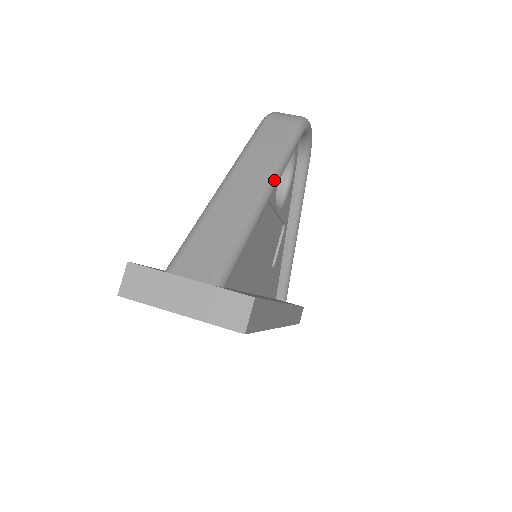
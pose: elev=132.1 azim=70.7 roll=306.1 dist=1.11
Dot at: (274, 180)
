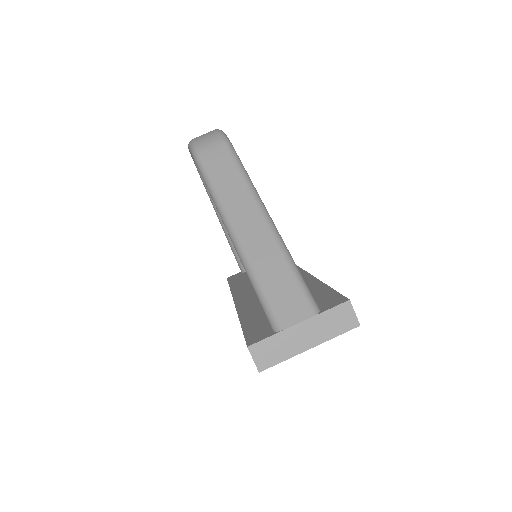
Dot at: (262, 204)
